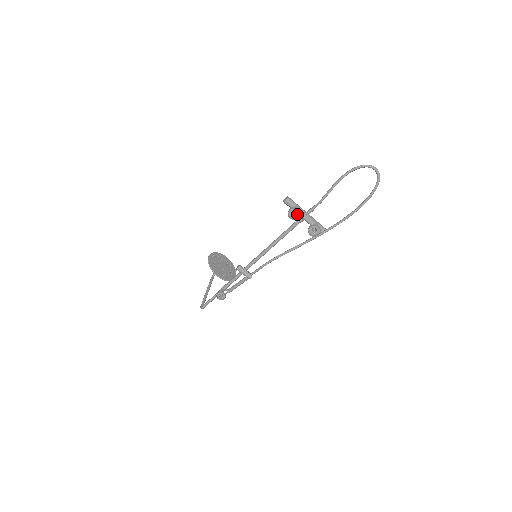
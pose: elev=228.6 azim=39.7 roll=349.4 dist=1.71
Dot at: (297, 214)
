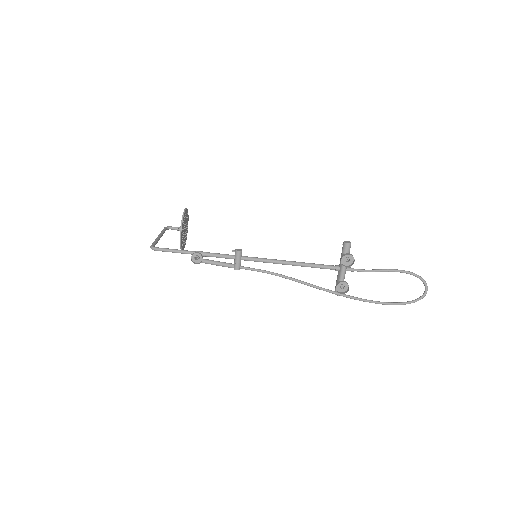
Dot at: (347, 262)
